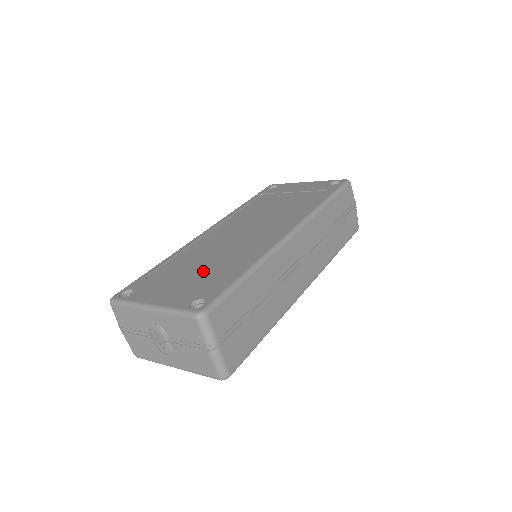
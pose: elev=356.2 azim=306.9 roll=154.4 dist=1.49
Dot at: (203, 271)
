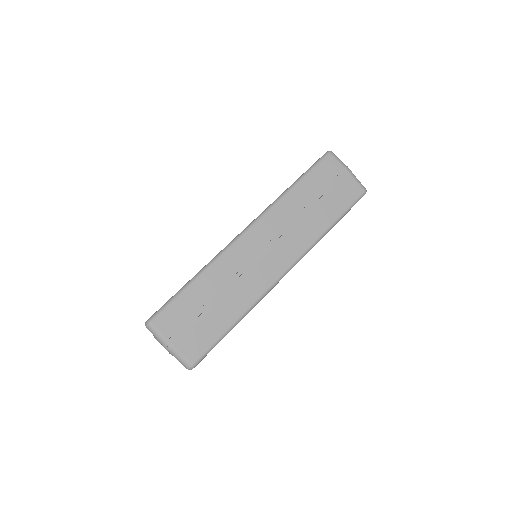
Dot at: occluded
